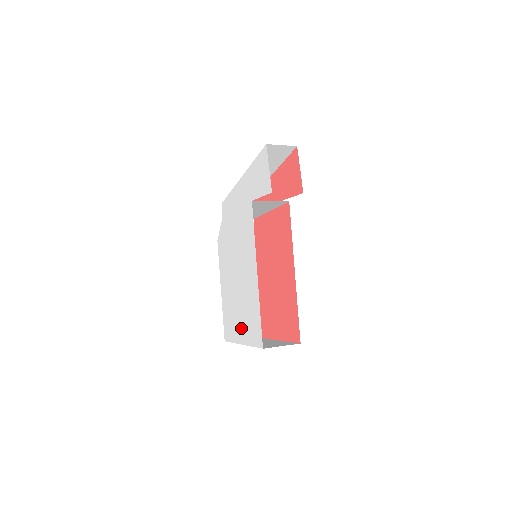
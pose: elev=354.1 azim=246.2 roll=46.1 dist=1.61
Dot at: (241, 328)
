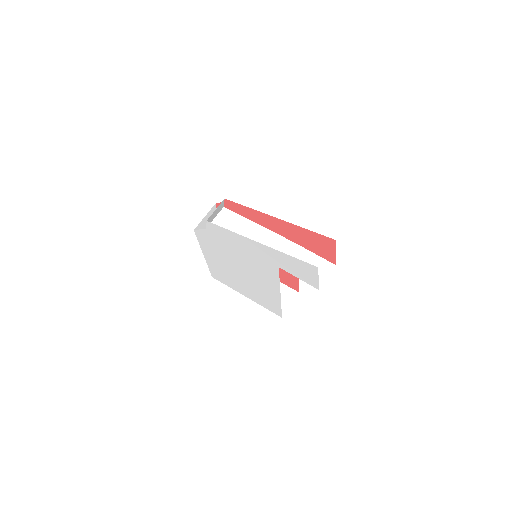
Dot at: (246, 293)
